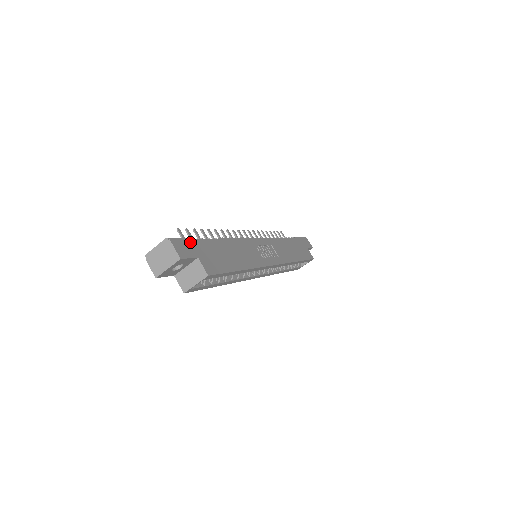
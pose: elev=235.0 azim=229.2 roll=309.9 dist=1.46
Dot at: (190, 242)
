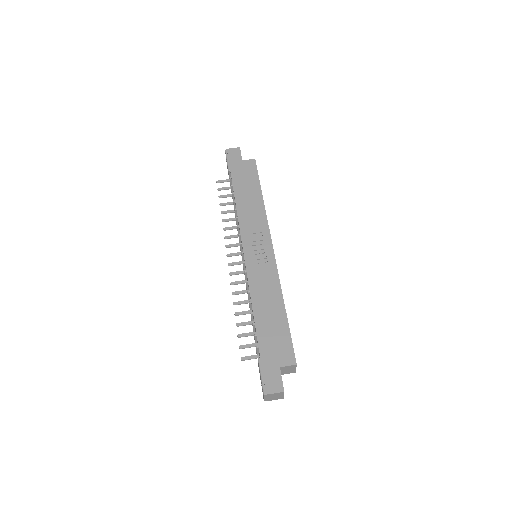
Dot at: (265, 368)
